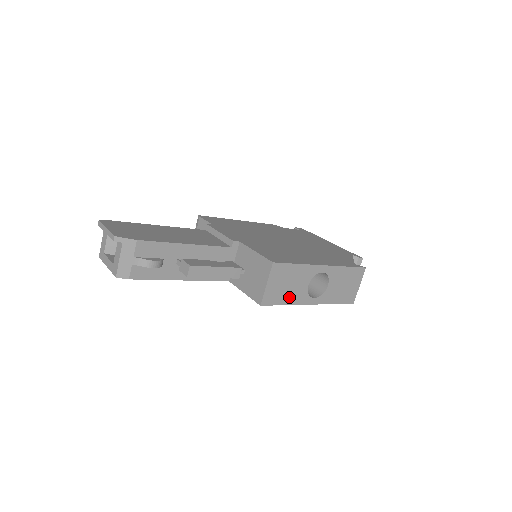
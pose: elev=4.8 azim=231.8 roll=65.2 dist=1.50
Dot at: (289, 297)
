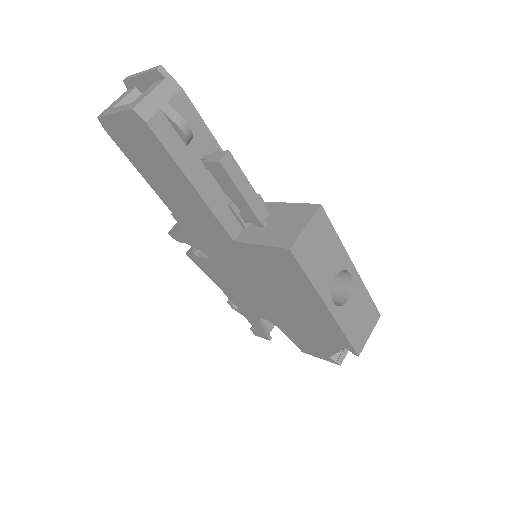
Dot at: (315, 272)
